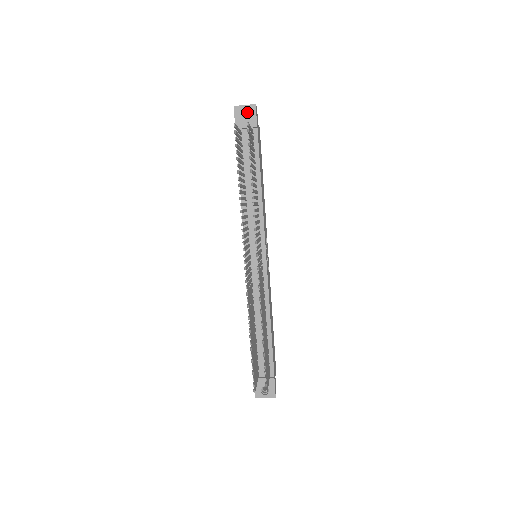
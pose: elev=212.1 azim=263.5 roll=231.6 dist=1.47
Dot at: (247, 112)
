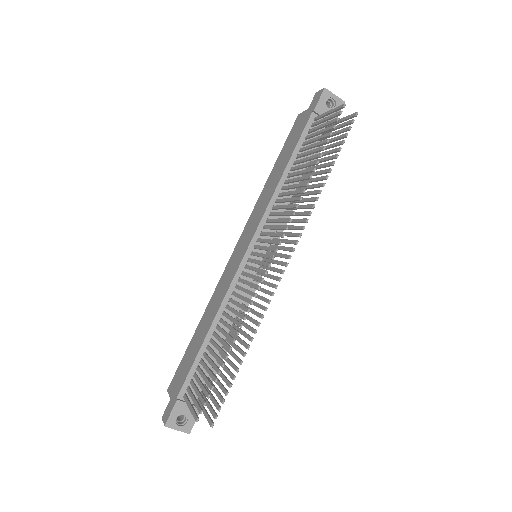
Dot at: (329, 103)
